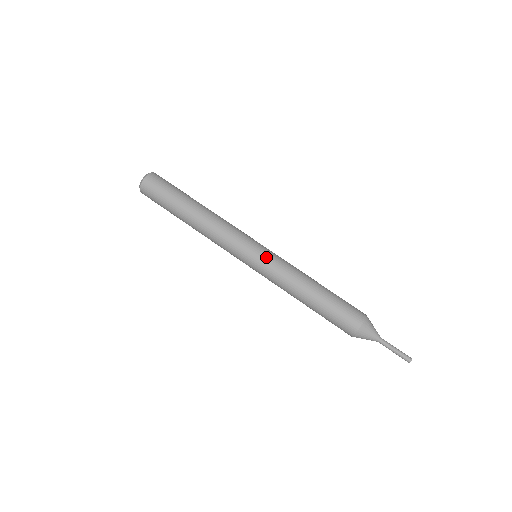
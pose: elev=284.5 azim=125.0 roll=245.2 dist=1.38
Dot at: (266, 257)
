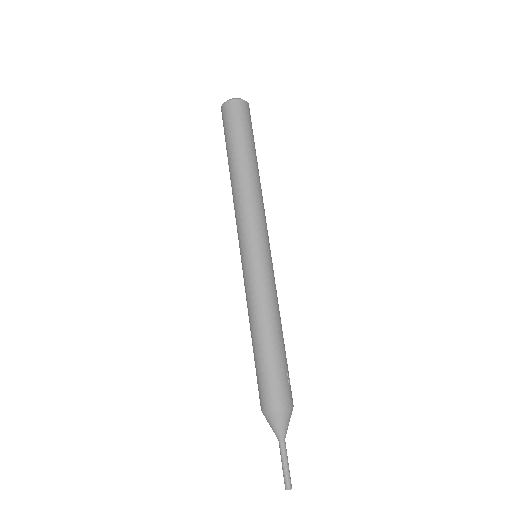
Dot at: (250, 267)
